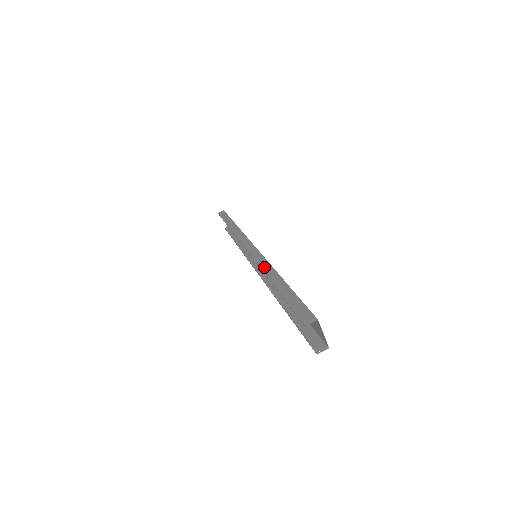
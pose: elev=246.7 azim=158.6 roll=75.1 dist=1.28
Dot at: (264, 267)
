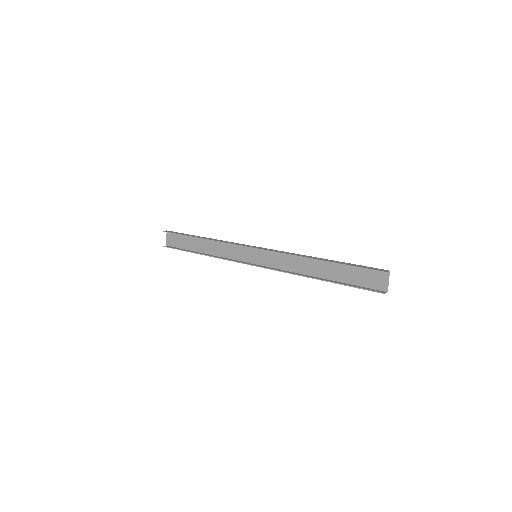
Dot at: (296, 254)
